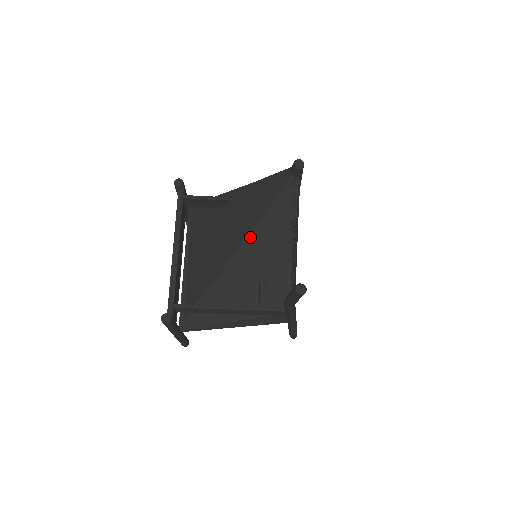
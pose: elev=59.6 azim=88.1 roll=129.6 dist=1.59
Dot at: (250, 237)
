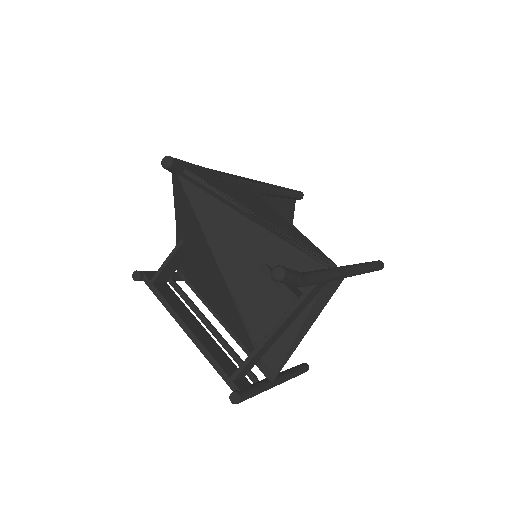
Dot at: (219, 259)
